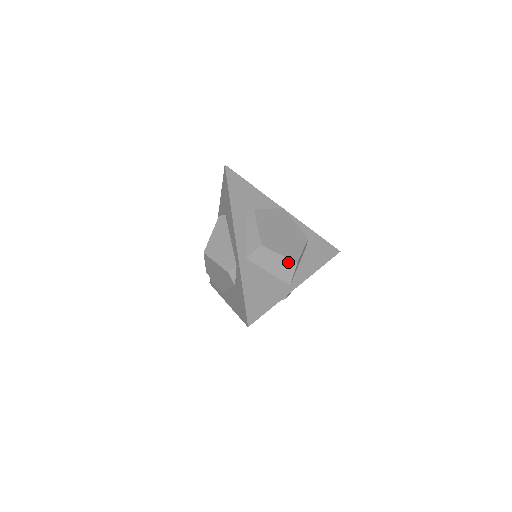
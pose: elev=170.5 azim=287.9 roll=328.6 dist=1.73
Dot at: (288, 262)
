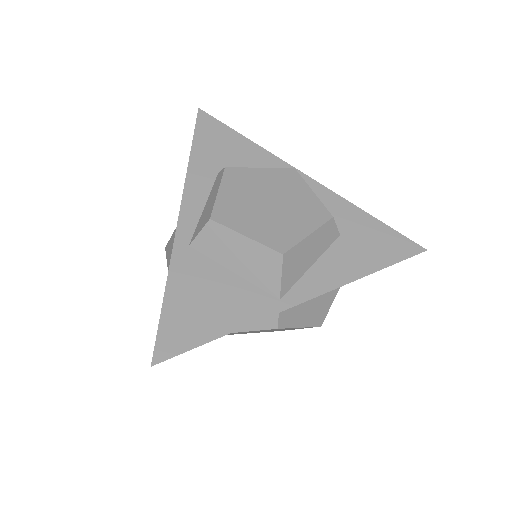
Dot at: (265, 252)
